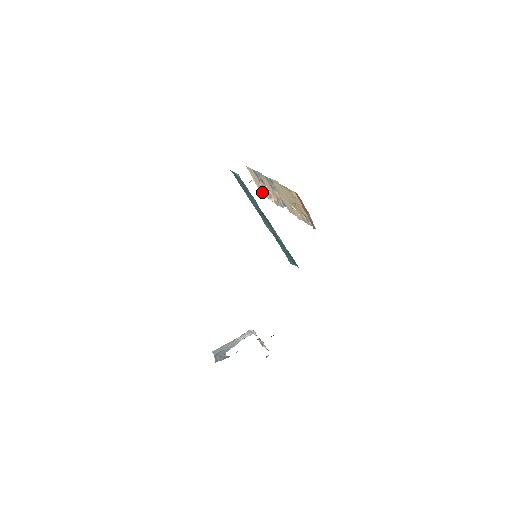
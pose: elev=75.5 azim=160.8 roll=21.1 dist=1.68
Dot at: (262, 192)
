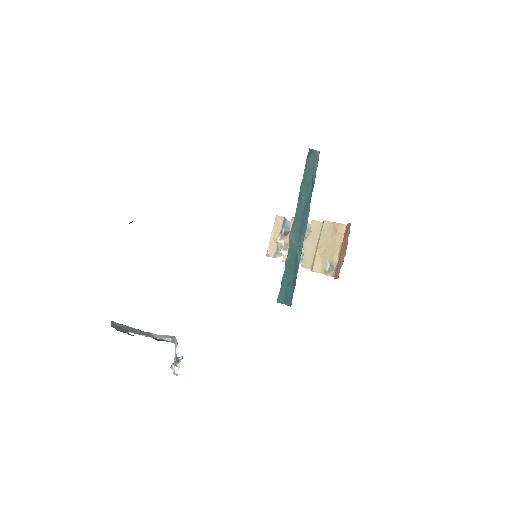
Dot at: (271, 249)
